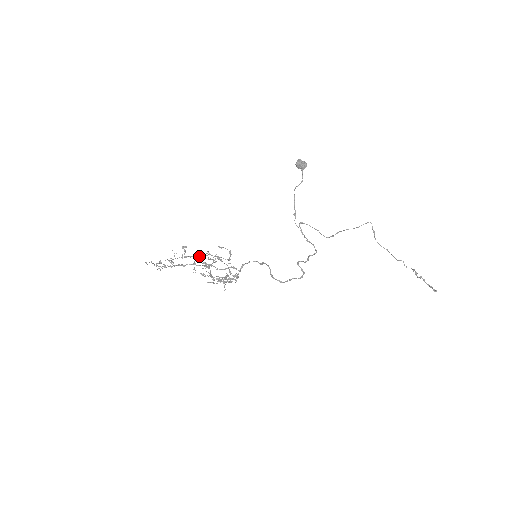
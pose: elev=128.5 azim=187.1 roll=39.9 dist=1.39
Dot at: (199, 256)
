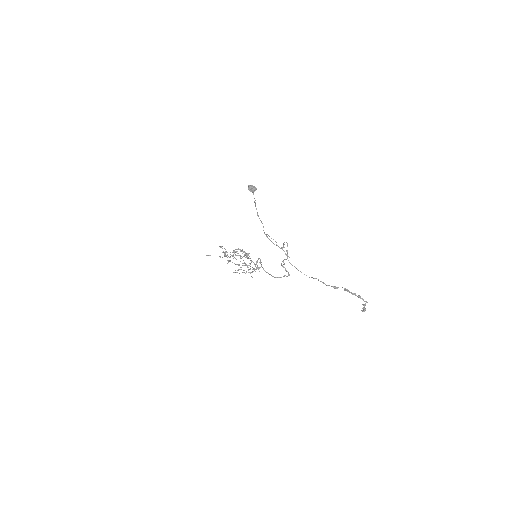
Dot at: (233, 252)
